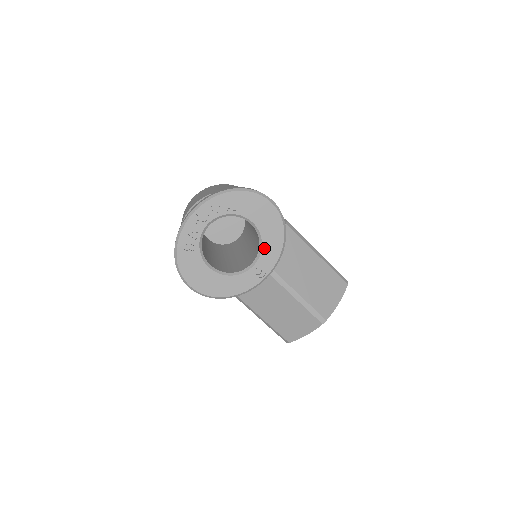
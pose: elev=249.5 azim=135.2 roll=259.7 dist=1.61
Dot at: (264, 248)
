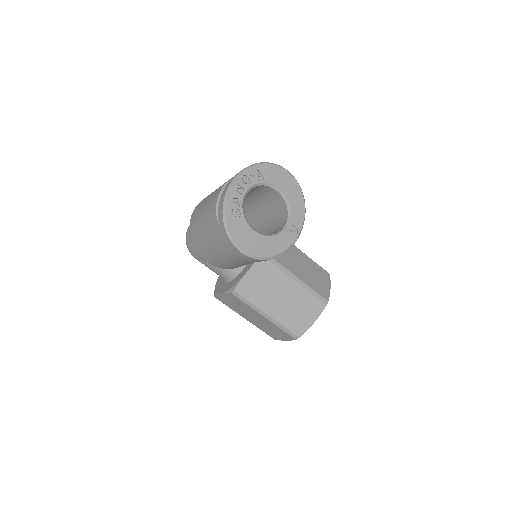
Dot at: (292, 210)
